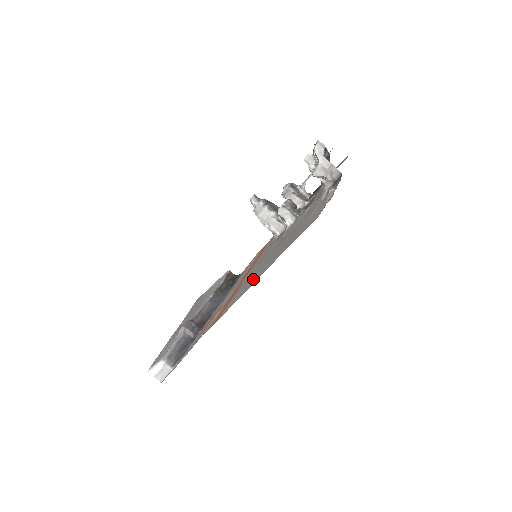
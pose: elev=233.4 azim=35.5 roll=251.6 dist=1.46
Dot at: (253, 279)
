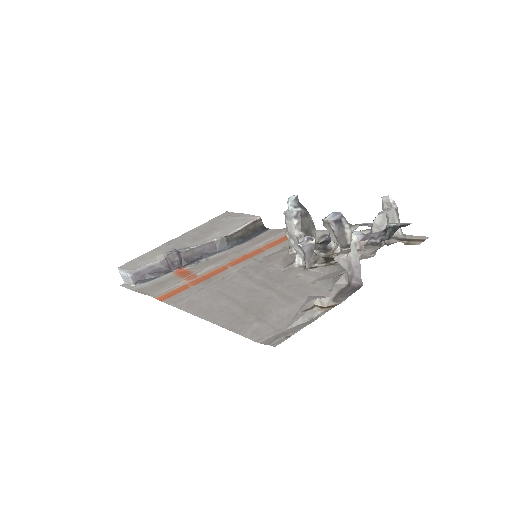
Dot at: (206, 301)
